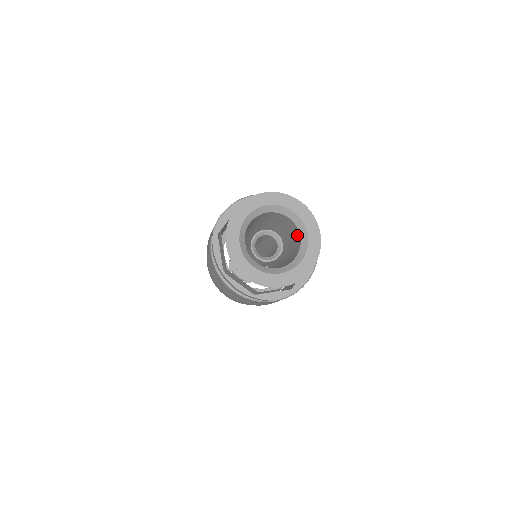
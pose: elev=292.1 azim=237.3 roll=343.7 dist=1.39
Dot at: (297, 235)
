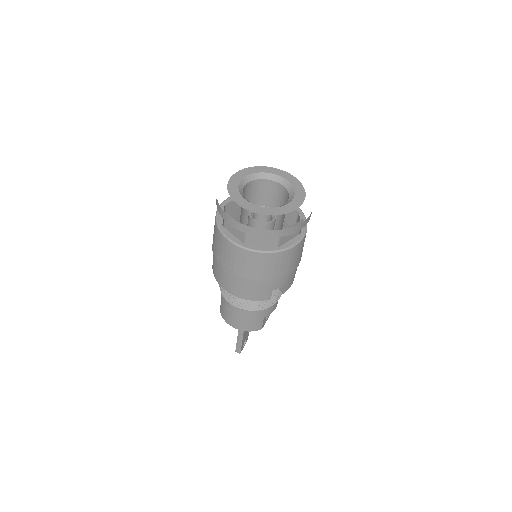
Dot at: occluded
